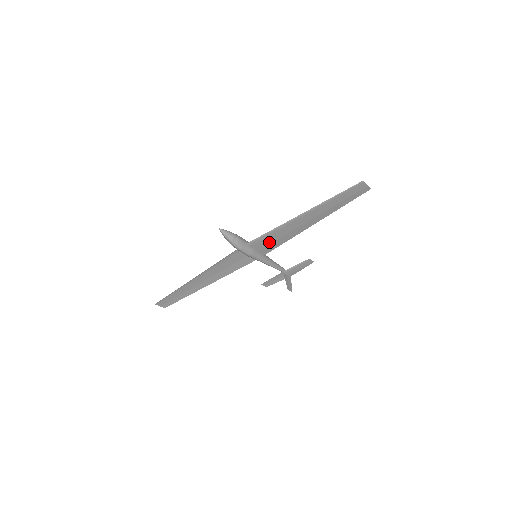
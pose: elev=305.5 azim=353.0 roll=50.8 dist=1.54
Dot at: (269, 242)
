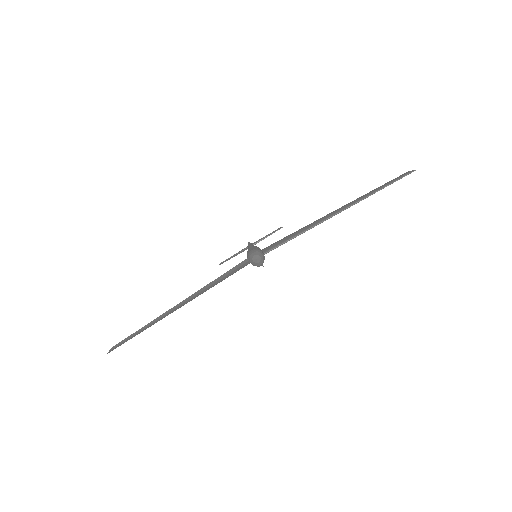
Dot at: occluded
